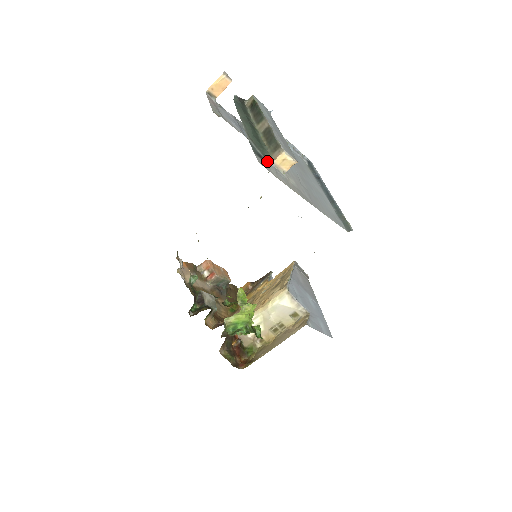
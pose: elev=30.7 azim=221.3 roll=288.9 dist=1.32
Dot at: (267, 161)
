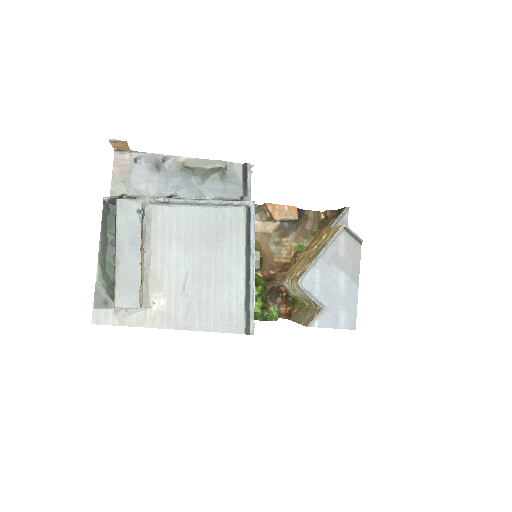
Dot at: occluded
